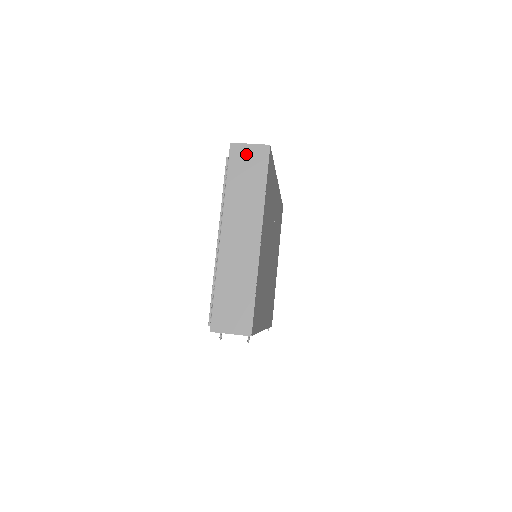
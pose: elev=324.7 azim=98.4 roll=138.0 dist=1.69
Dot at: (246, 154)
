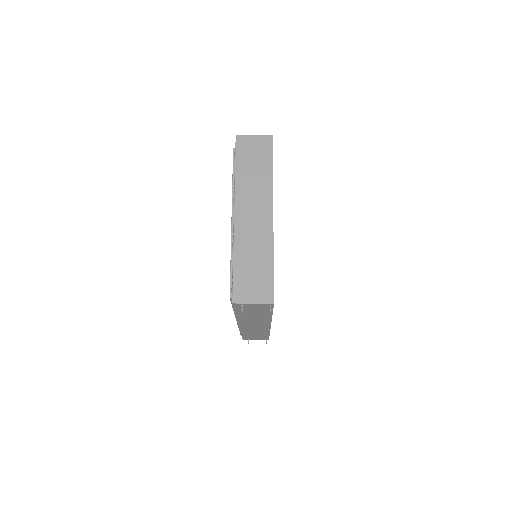
Dot at: (251, 143)
